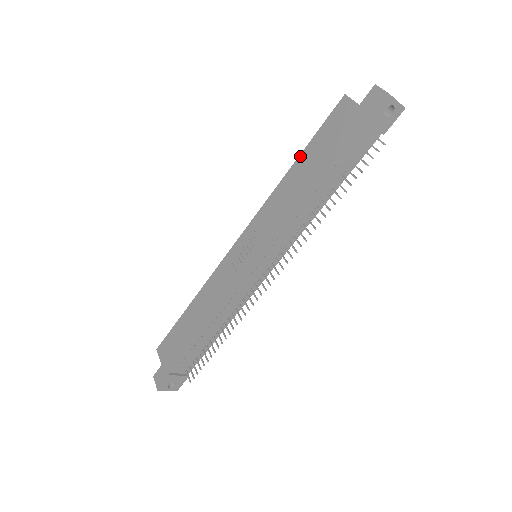
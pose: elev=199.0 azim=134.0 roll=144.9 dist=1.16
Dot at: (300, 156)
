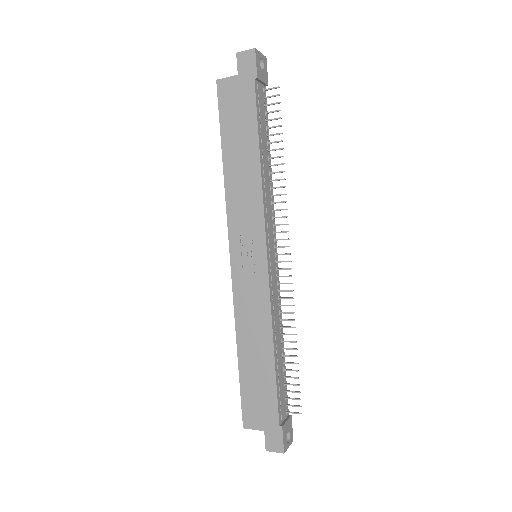
Dot at: (223, 149)
